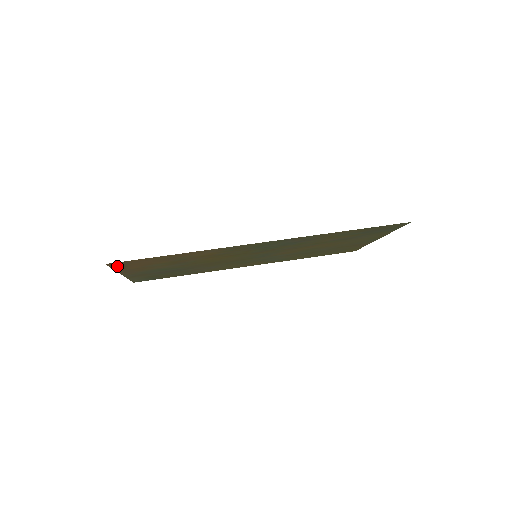
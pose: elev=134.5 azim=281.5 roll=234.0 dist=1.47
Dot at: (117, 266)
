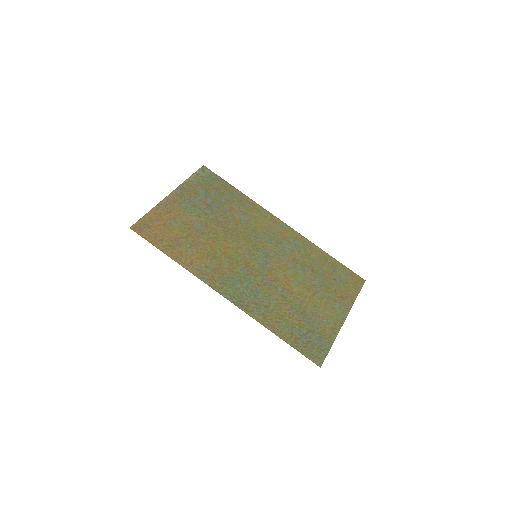
Dot at: (145, 220)
